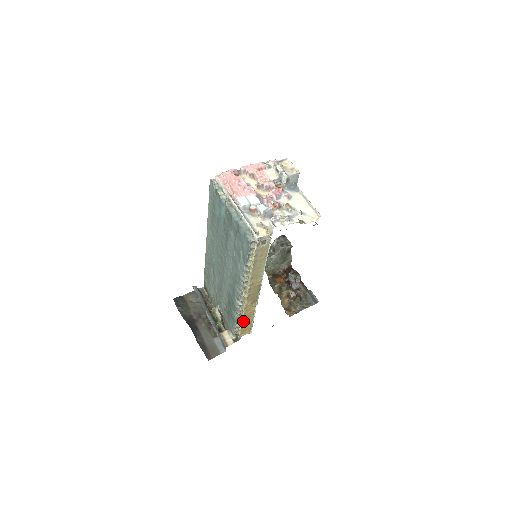
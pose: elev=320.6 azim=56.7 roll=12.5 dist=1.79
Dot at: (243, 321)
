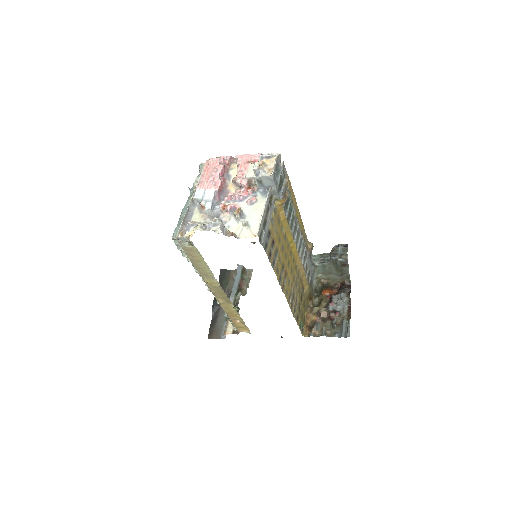
Dot at: (229, 316)
